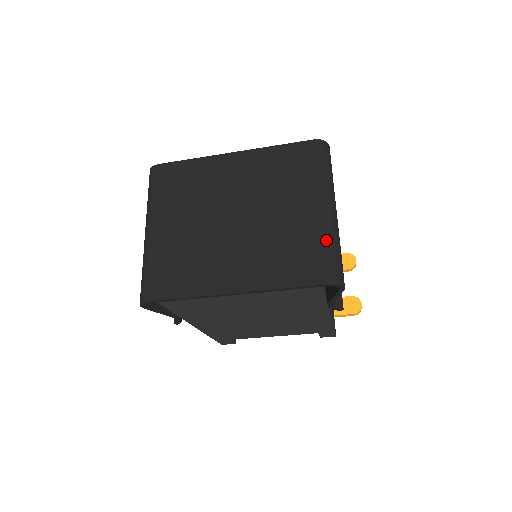
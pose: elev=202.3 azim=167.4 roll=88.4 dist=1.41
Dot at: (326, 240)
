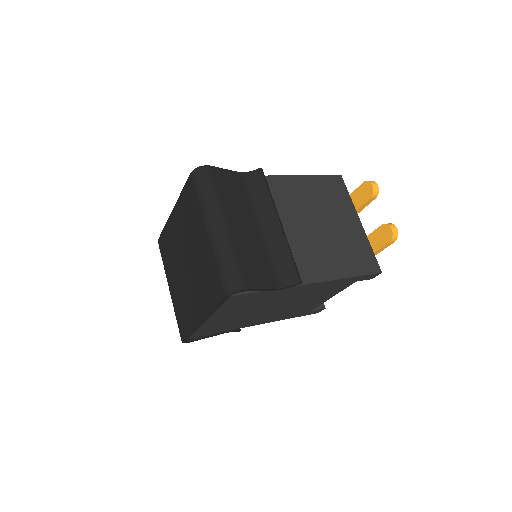
Dot at: (216, 259)
